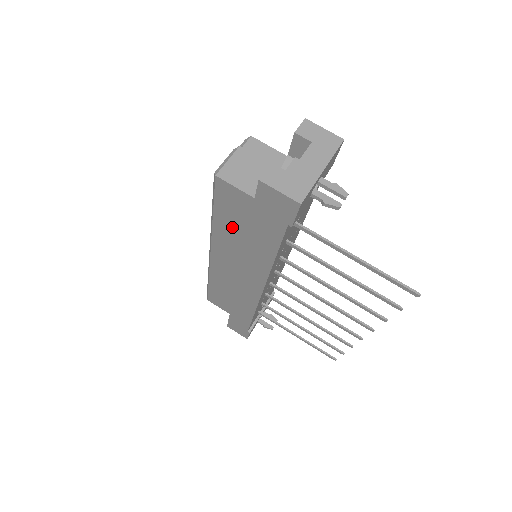
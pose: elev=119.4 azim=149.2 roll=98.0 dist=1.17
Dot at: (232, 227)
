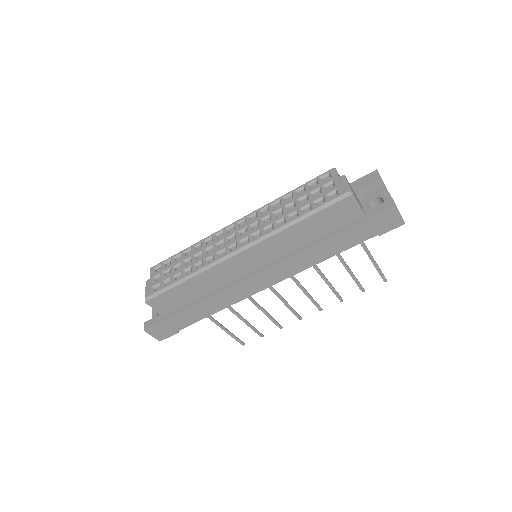
Dot at: (310, 231)
